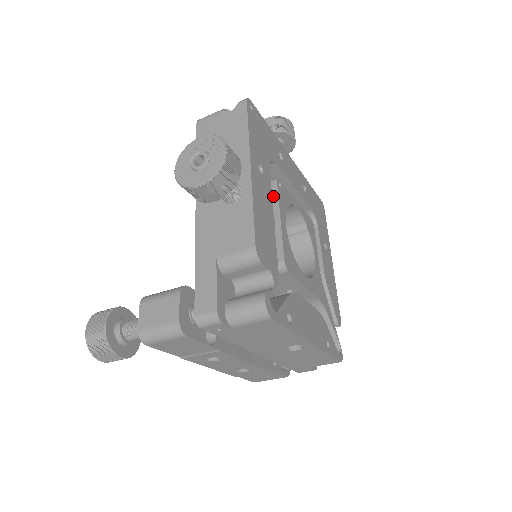
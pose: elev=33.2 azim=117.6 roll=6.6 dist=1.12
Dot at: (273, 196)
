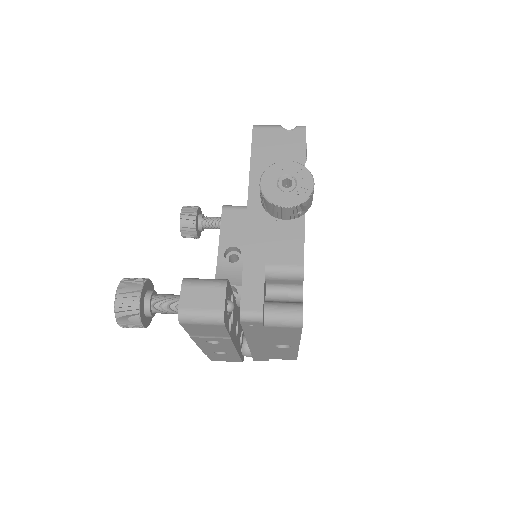
Dot at: occluded
